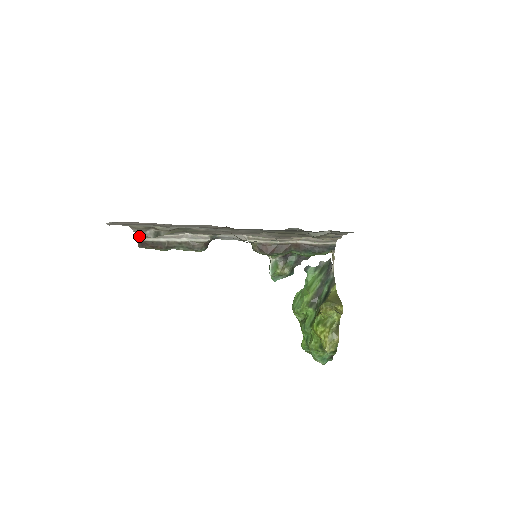
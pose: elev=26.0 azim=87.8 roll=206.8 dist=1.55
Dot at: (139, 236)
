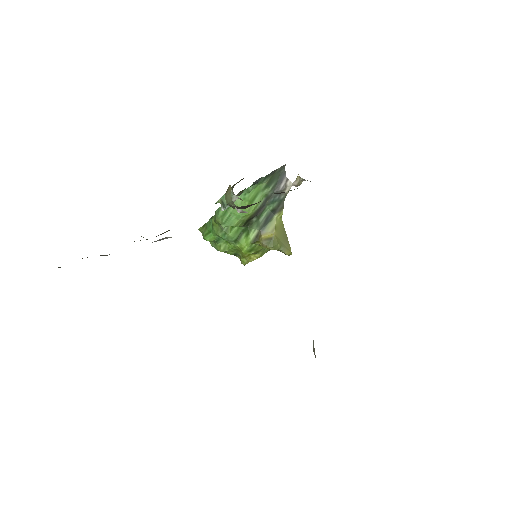
Dot at: occluded
